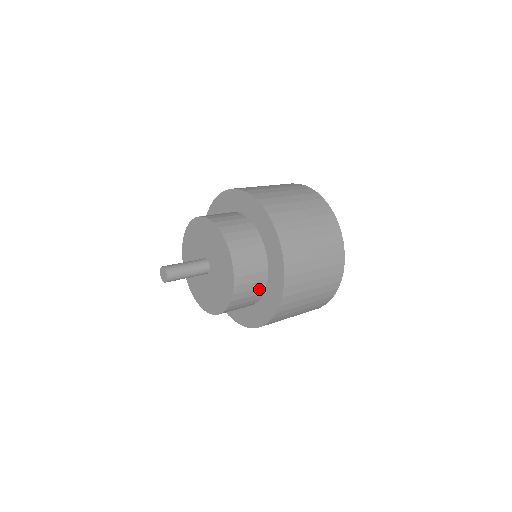
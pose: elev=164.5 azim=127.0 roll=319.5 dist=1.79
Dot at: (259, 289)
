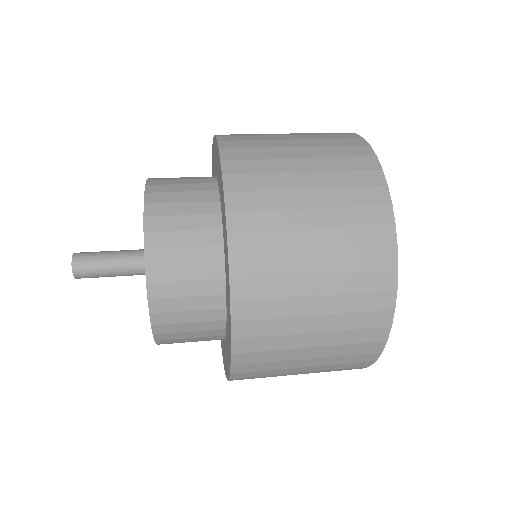
Dot at: (209, 266)
